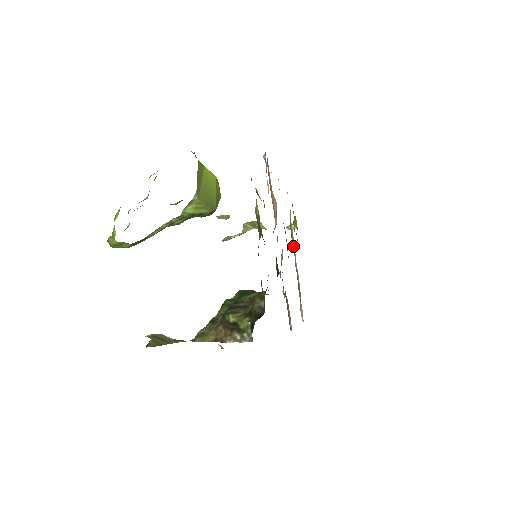
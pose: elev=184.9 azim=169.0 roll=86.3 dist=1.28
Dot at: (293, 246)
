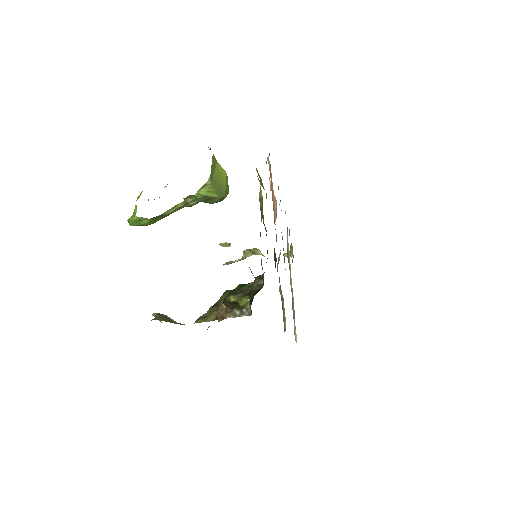
Dot at: (289, 265)
